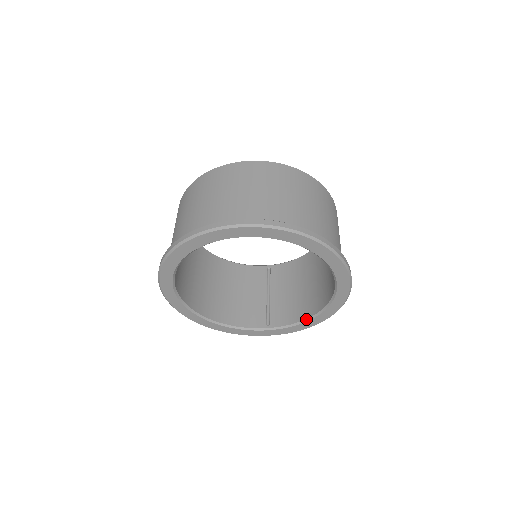
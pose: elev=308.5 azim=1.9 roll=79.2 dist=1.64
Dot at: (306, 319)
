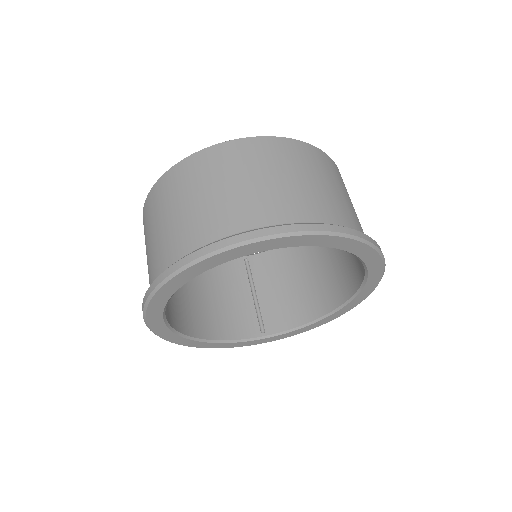
Dot at: (311, 321)
